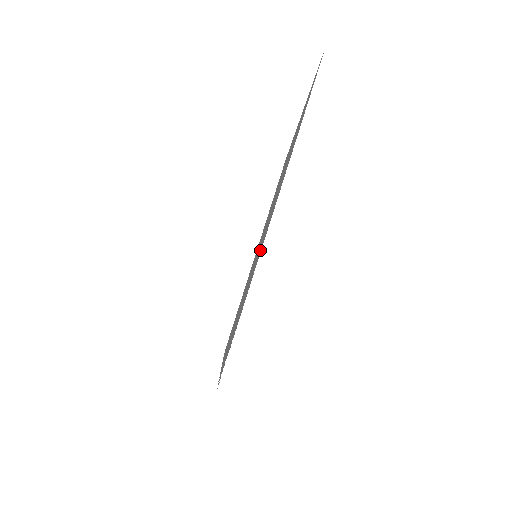
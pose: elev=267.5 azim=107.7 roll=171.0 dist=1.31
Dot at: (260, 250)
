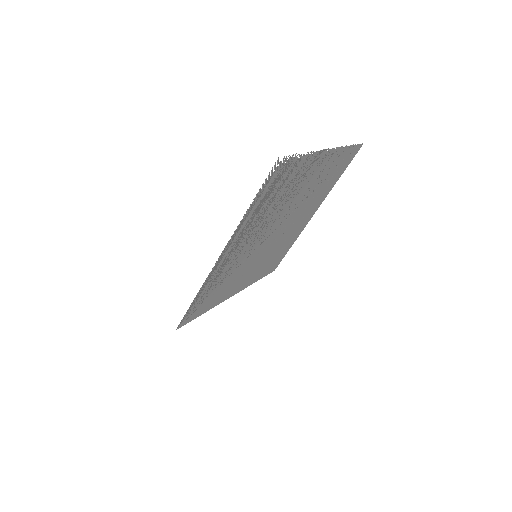
Dot at: (310, 167)
